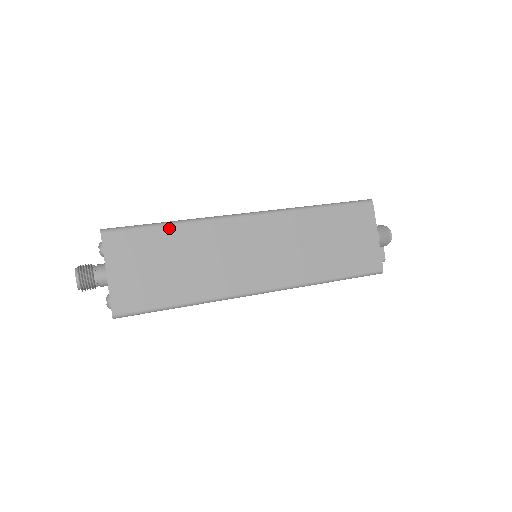
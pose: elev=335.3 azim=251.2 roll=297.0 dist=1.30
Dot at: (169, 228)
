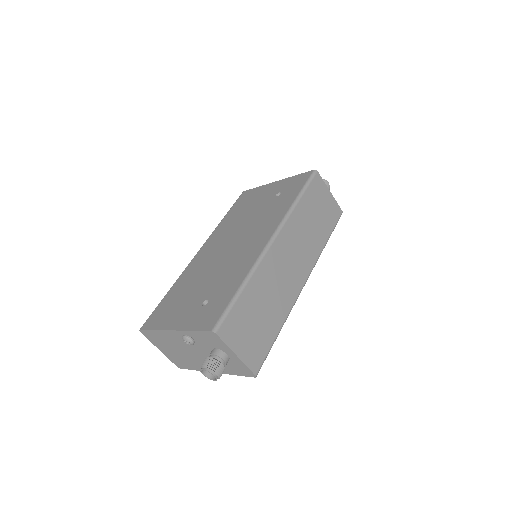
Dot at: (245, 291)
